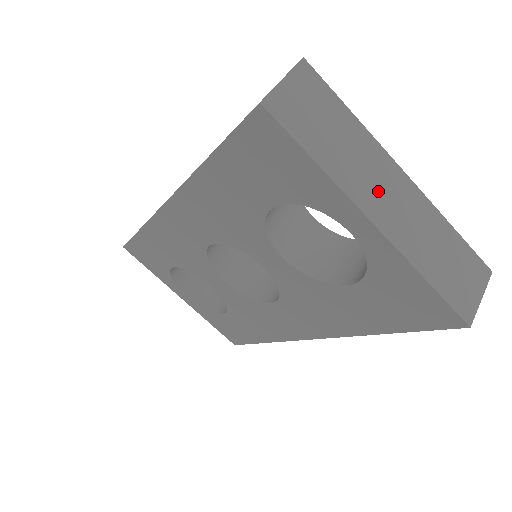
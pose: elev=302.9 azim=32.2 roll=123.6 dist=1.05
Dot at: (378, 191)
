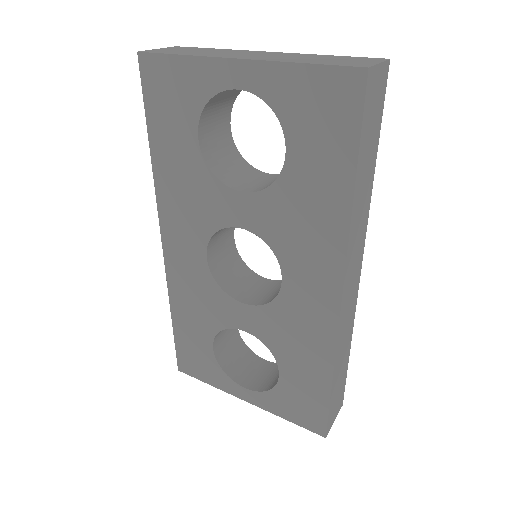
Dot at: (242, 55)
